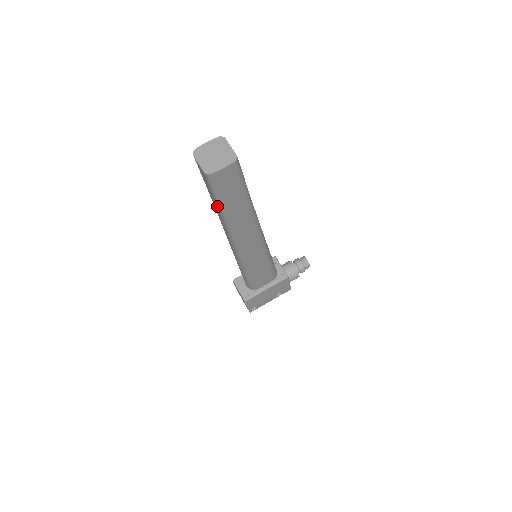
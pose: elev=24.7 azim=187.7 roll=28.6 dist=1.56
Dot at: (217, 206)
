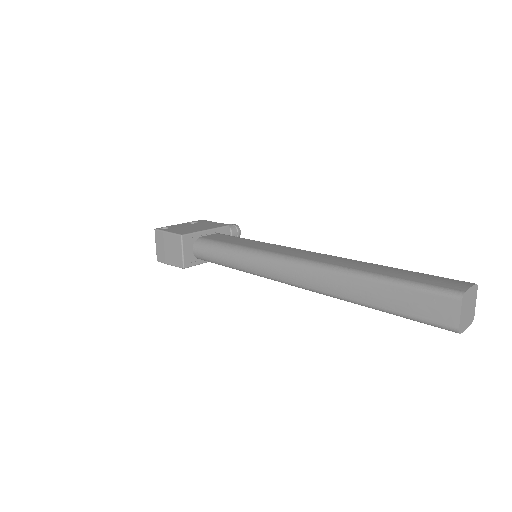
Dot at: (385, 308)
